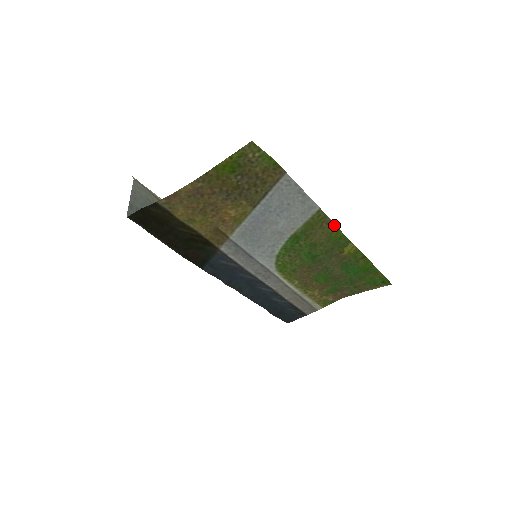
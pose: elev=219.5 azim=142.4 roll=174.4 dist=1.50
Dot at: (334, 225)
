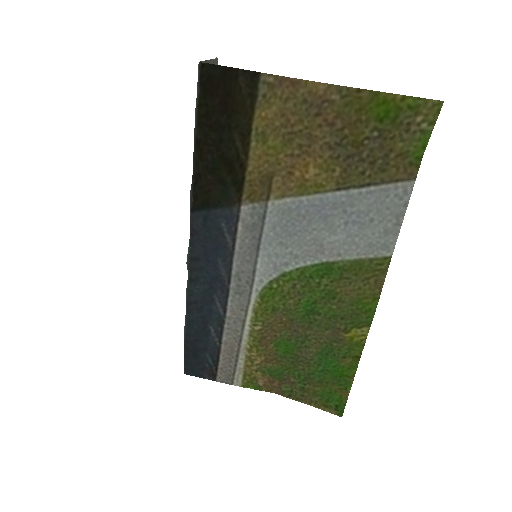
Dot at: (380, 290)
